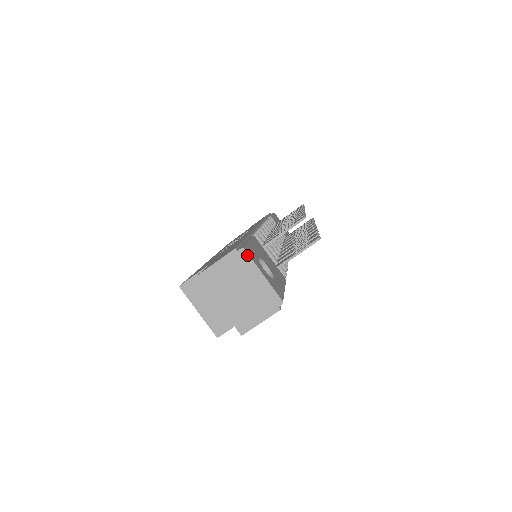
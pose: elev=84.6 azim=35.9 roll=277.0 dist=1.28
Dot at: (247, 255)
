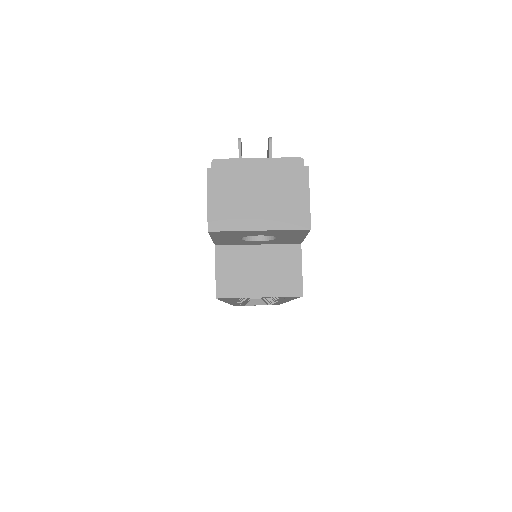
Dot at: (223, 161)
